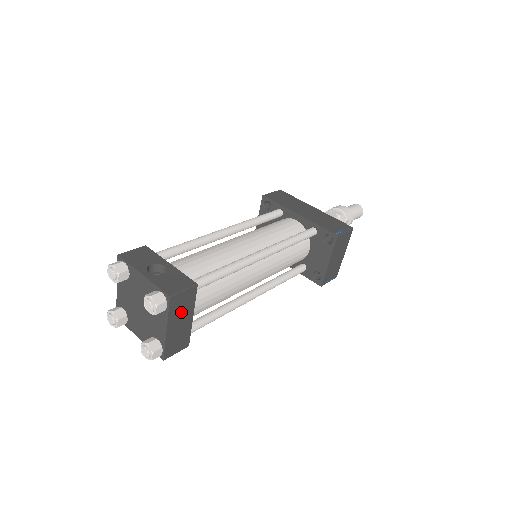
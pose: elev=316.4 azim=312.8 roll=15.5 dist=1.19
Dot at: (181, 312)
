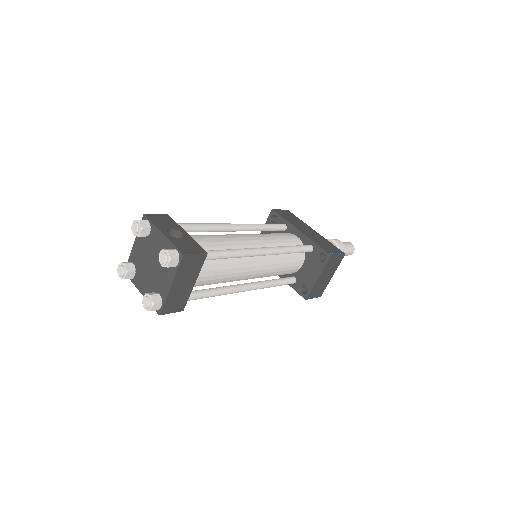
Dot at: (187, 274)
